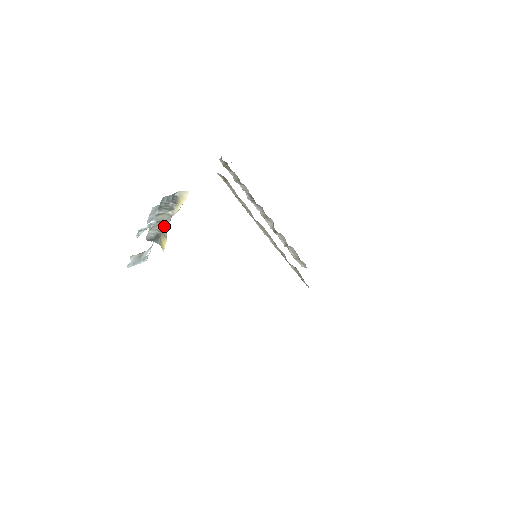
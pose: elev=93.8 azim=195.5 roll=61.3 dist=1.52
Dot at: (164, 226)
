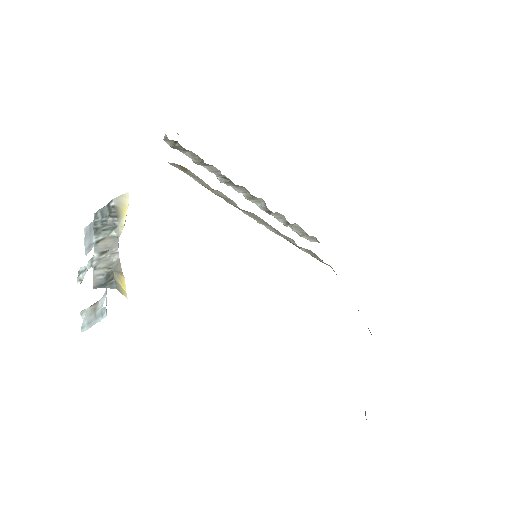
Dot at: (113, 258)
